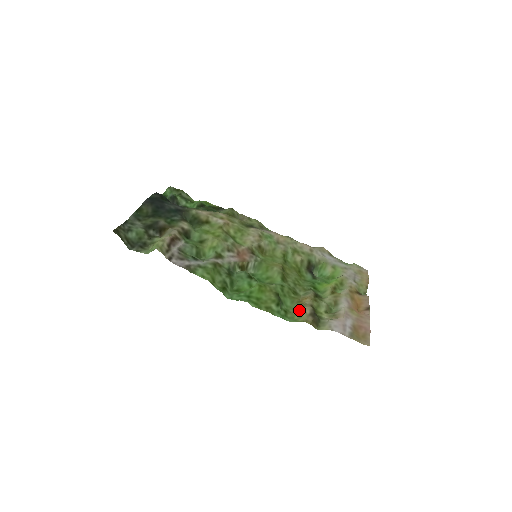
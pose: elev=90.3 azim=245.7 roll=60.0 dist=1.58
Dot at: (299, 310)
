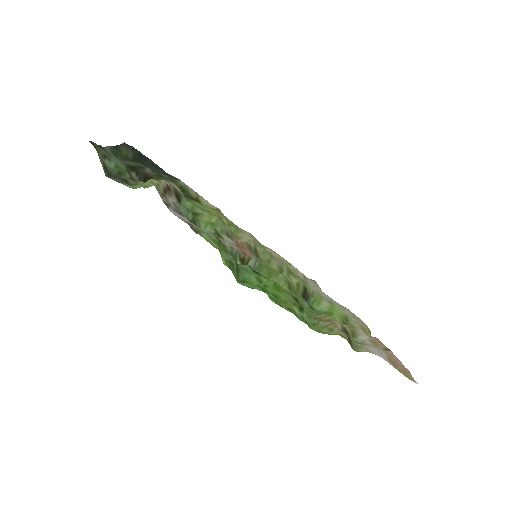
Dot at: (326, 323)
